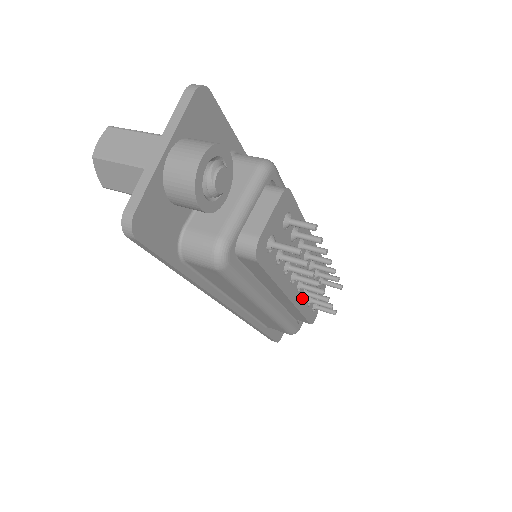
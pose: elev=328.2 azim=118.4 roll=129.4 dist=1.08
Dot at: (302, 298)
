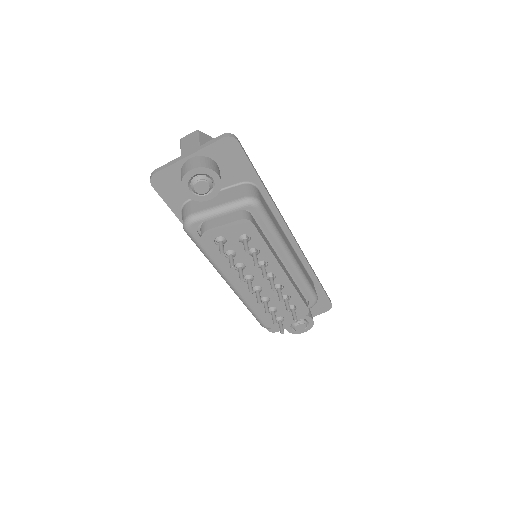
Dot at: (262, 302)
